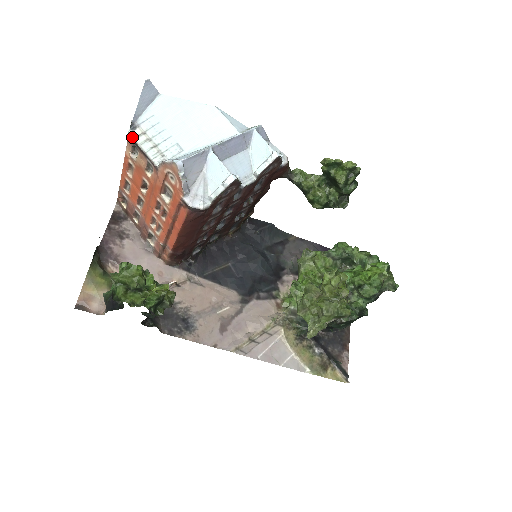
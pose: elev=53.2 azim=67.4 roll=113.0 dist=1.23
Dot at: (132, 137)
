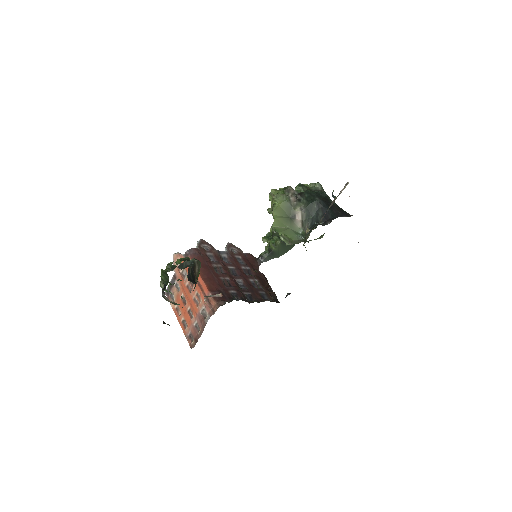
Dot at: occluded
